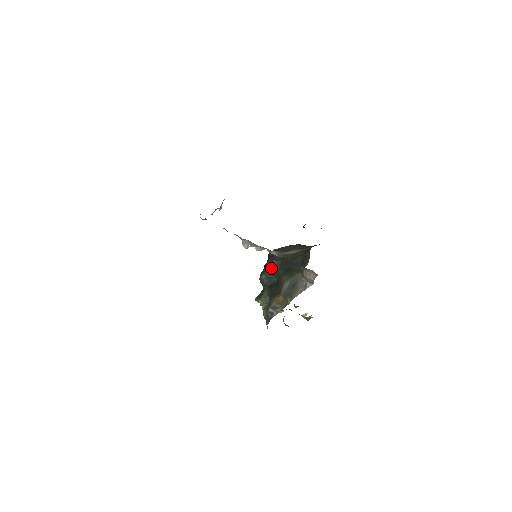
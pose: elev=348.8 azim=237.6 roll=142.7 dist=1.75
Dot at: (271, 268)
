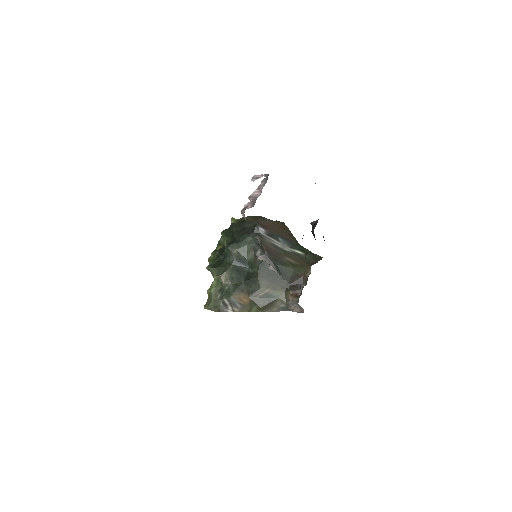
Dot at: (250, 250)
